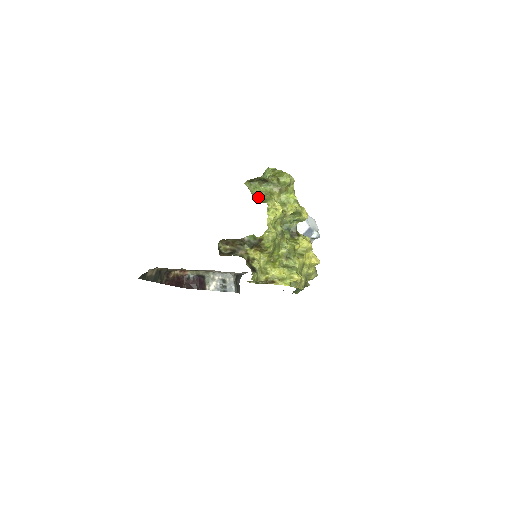
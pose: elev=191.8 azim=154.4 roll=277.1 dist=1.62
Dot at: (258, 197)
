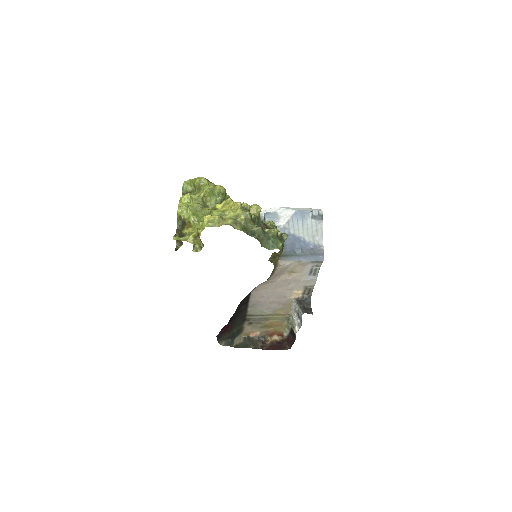
Dot at: occluded
